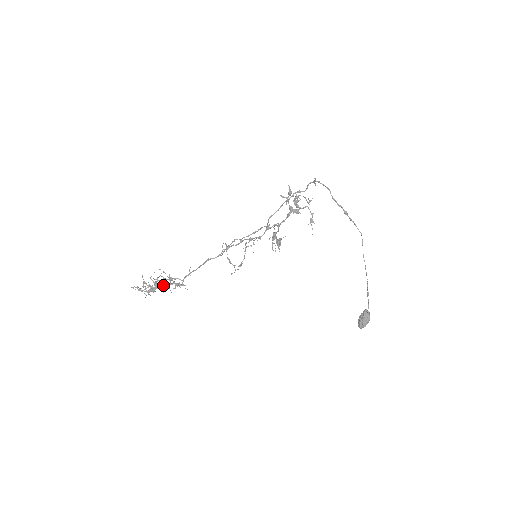
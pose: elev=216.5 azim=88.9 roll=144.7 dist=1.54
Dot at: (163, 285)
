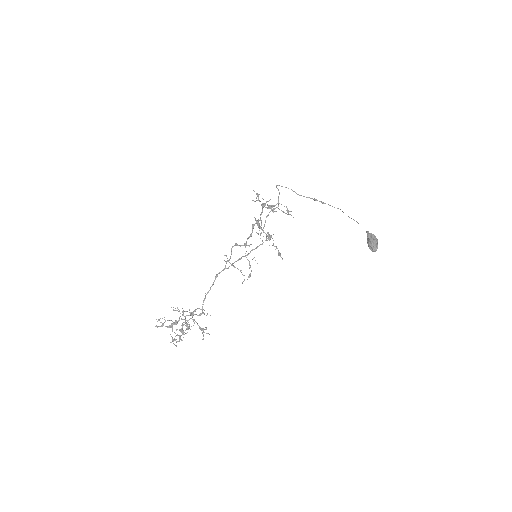
Dot at: occluded
